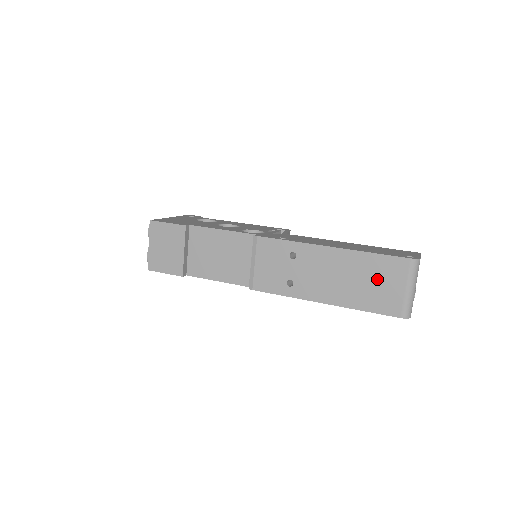
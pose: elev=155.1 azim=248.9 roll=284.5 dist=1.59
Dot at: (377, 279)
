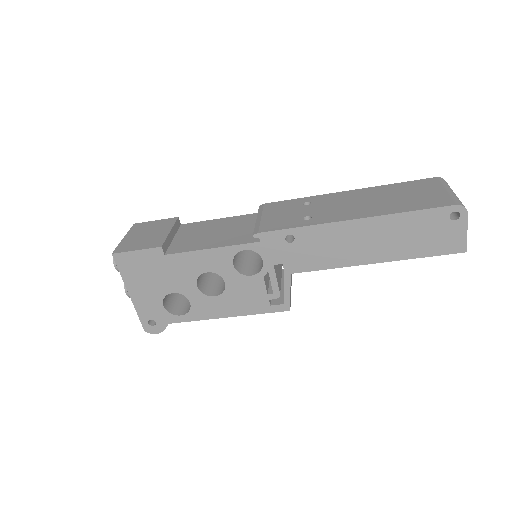
Dot at: (409, 193)
